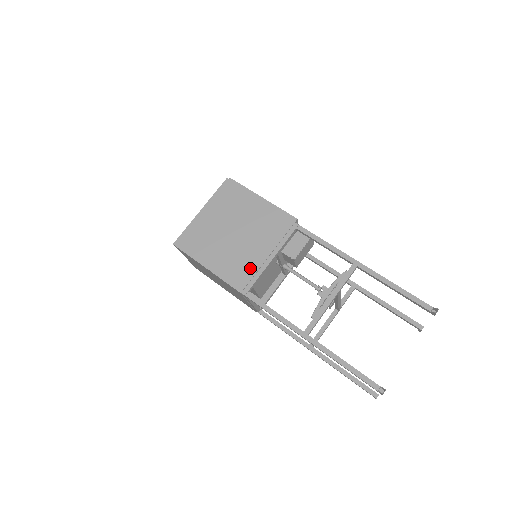
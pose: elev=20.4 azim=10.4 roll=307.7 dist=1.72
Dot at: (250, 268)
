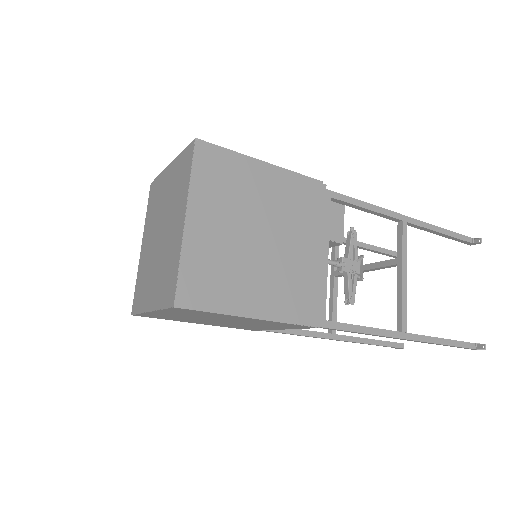
Dot at: (311, 284)
